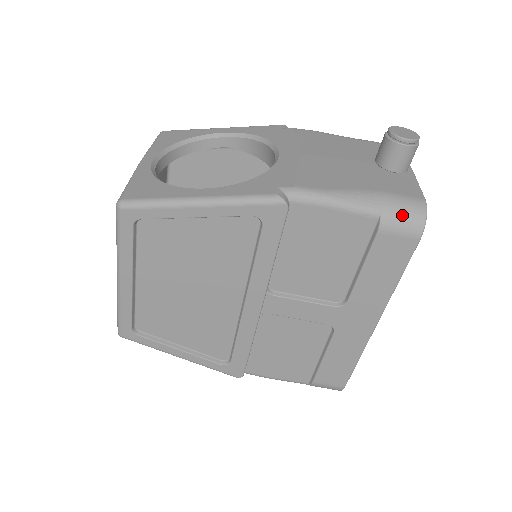
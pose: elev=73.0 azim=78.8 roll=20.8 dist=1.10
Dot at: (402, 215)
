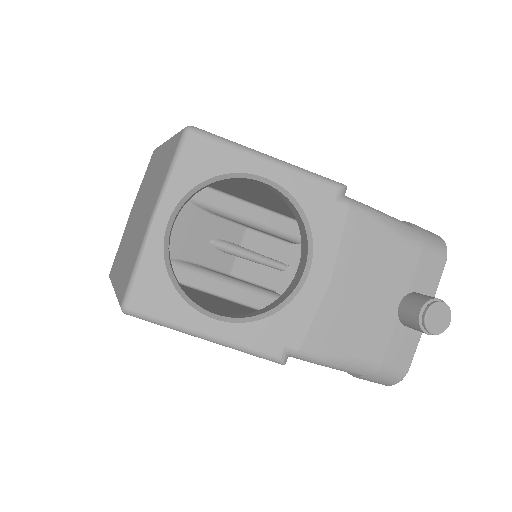
Dot at: (379, 380)
